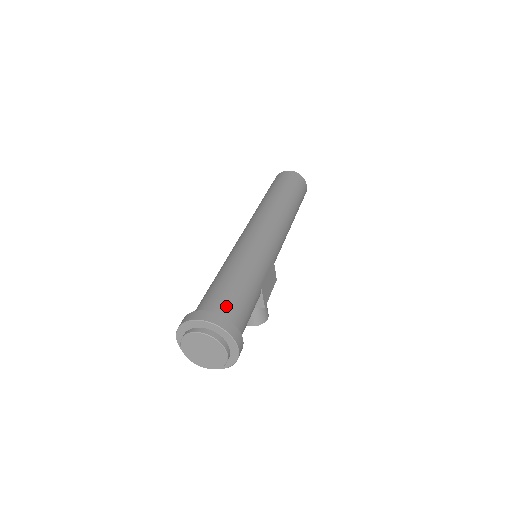
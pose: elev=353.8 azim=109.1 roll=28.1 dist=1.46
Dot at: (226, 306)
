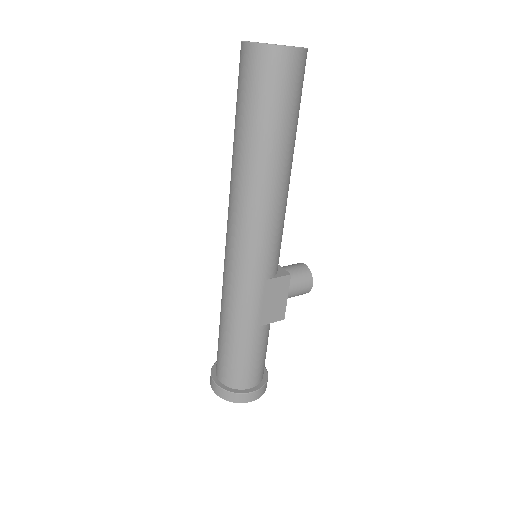
Dot at: (228, 374)
